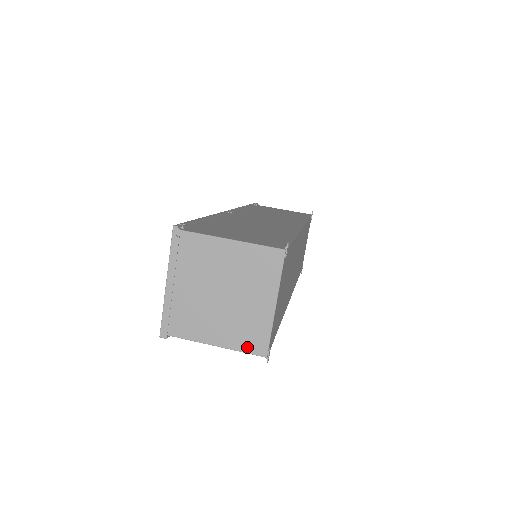
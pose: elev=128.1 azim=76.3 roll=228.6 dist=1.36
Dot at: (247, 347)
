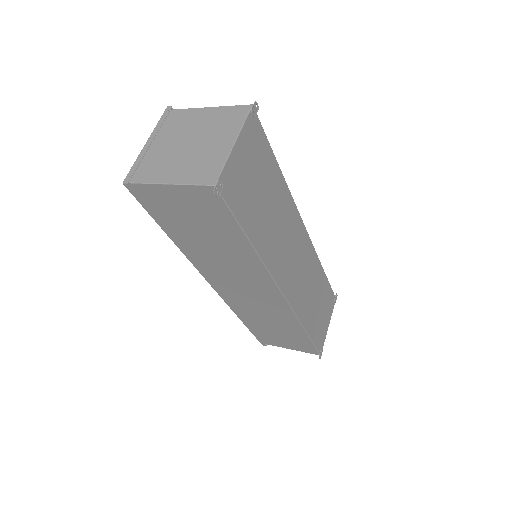
Dot at: (199, 179)
